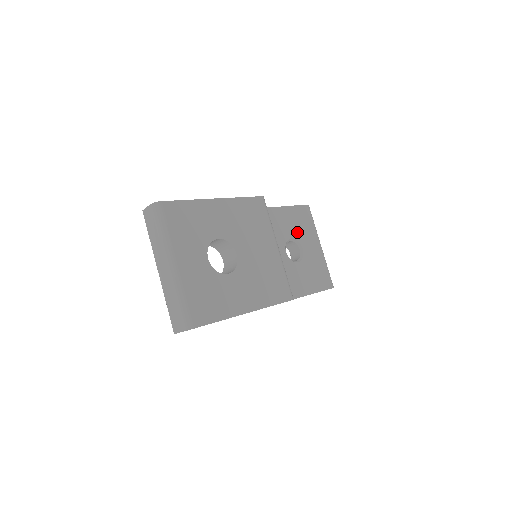
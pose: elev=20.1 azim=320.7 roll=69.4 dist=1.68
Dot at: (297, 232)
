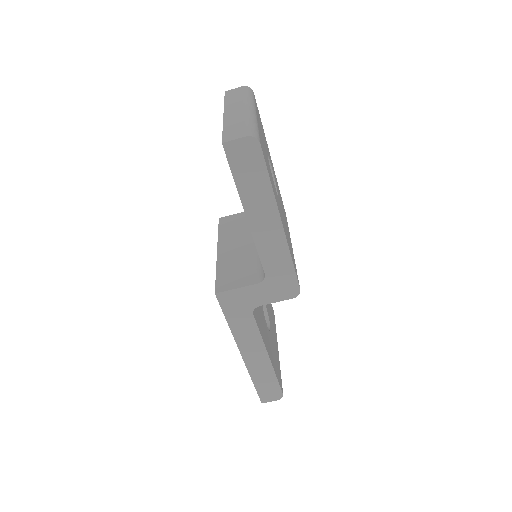
Dot at: (268, 311)
